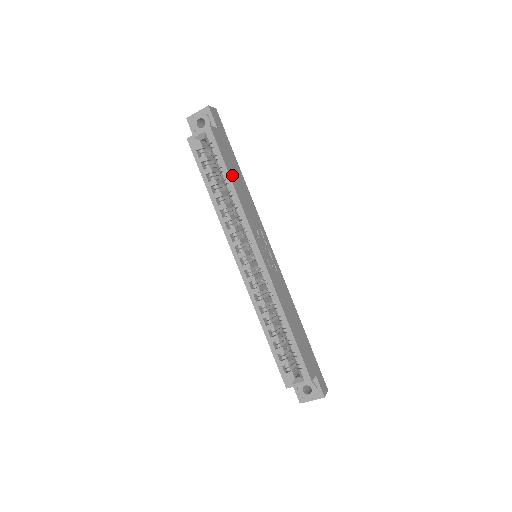
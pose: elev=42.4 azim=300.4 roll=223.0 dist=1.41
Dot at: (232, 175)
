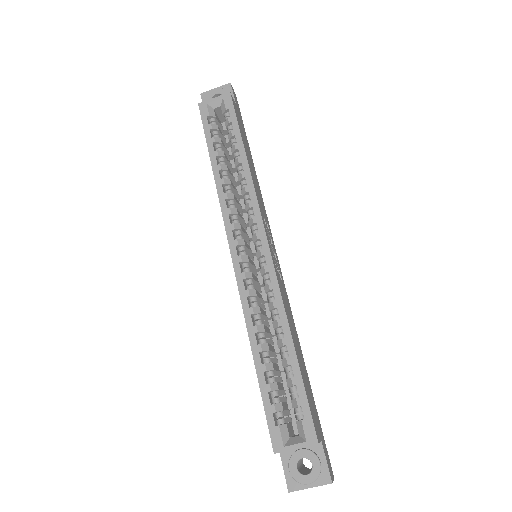
Dot at: (245, 149)
